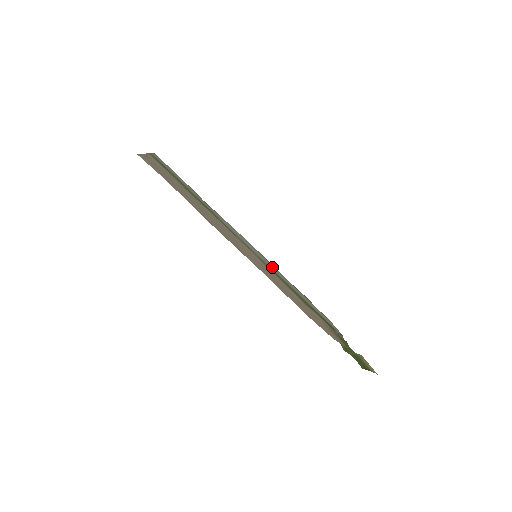
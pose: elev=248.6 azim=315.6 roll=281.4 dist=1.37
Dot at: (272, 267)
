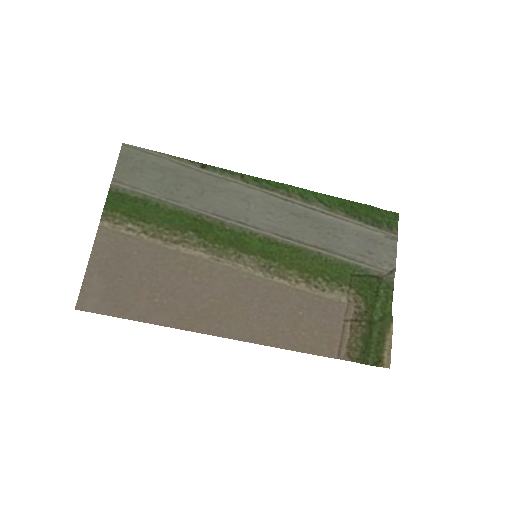
Dot at: (296, 223)
